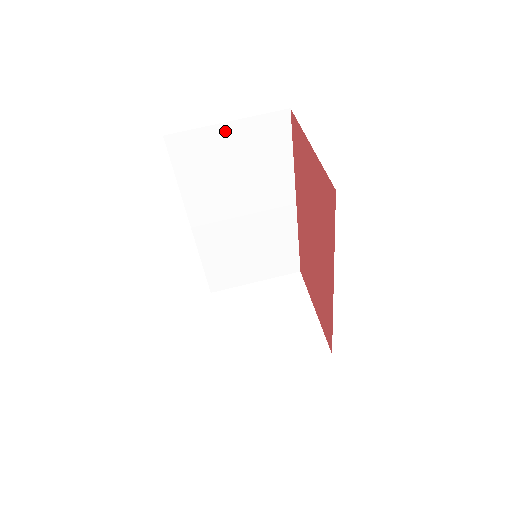
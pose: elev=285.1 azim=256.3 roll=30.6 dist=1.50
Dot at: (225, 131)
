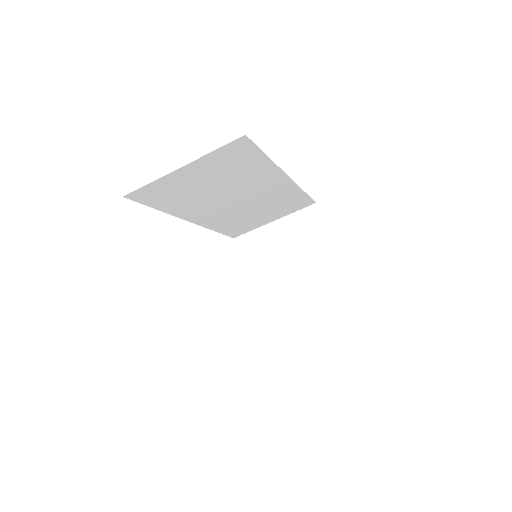
Dot at: (183, 172)
